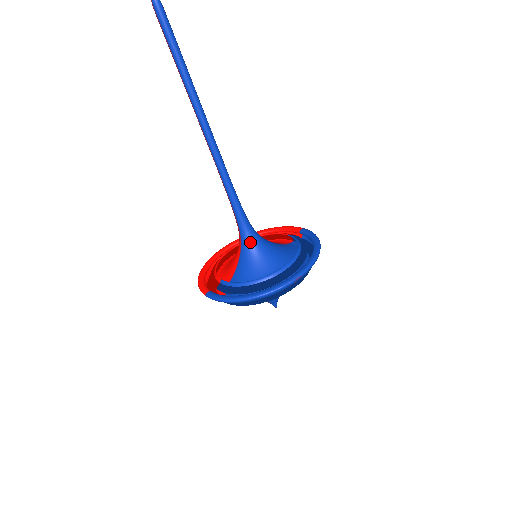
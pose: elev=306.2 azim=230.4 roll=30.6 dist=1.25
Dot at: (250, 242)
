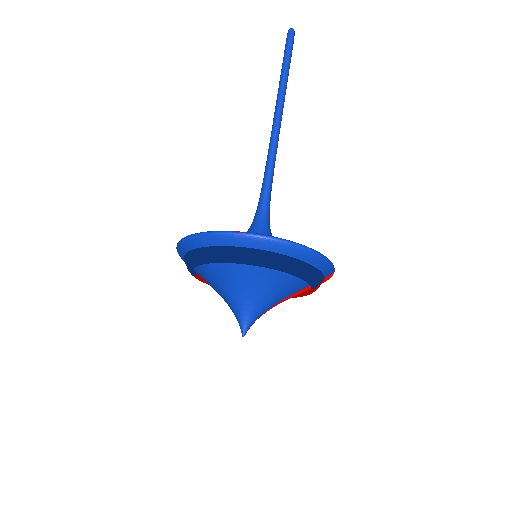
Dot at: (253, 227)
